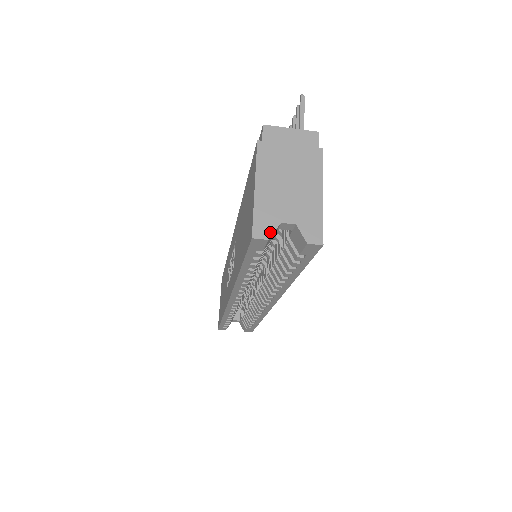
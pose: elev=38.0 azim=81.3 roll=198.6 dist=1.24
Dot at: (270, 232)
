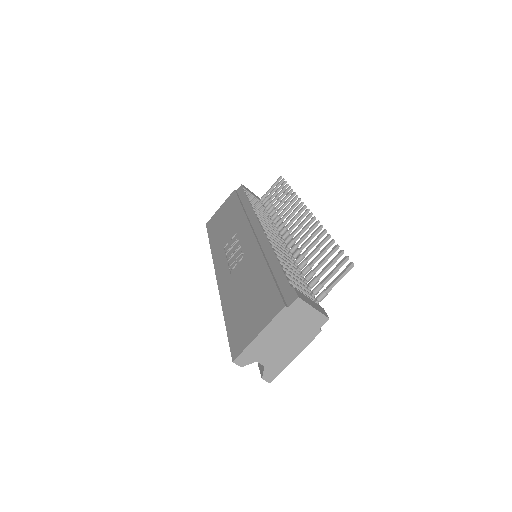
Dot at: (246, 364)
